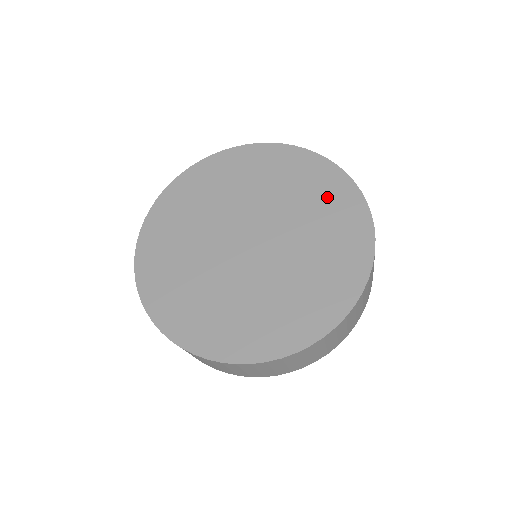
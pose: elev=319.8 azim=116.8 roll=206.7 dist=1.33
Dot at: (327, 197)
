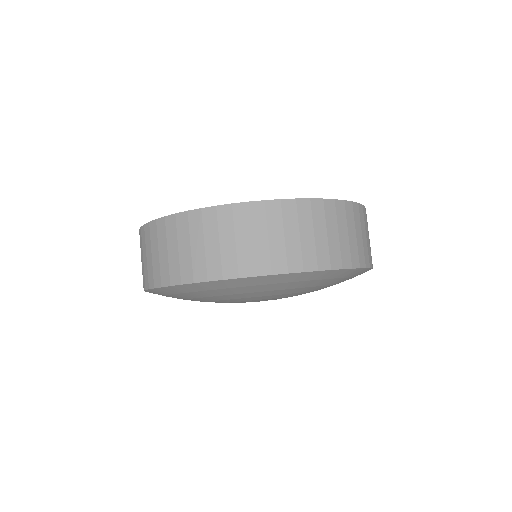
Dot at: occluded
